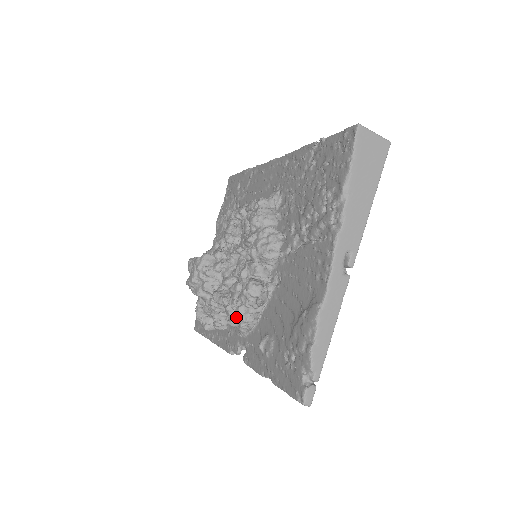
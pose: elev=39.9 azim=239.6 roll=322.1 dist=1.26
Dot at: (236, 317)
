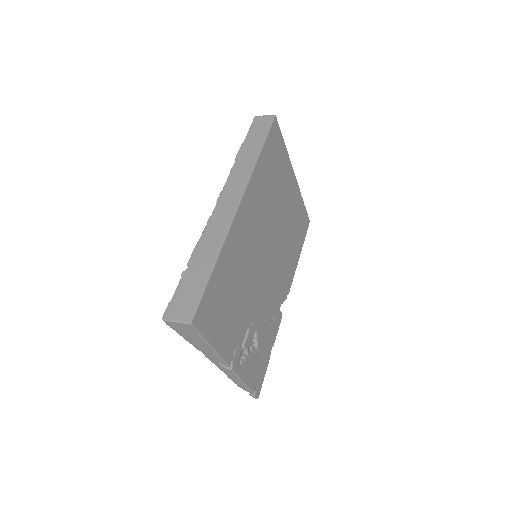
Dot at: occluded
